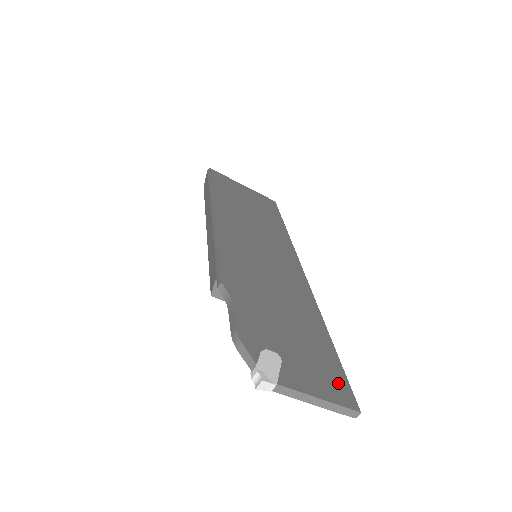
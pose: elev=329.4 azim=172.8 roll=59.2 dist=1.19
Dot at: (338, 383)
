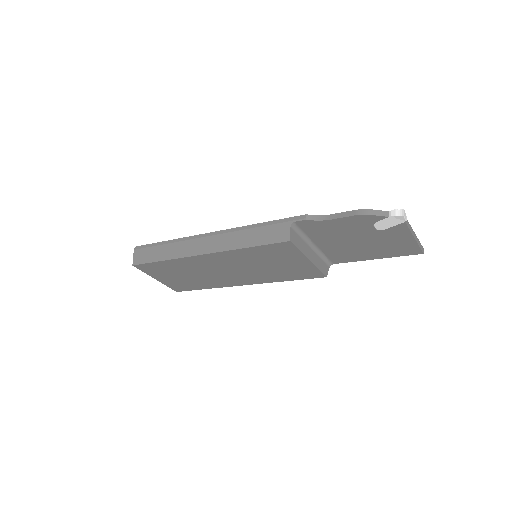
Dot at: occluded
